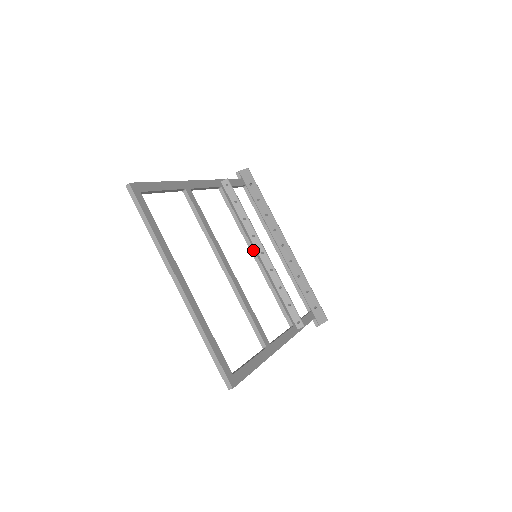
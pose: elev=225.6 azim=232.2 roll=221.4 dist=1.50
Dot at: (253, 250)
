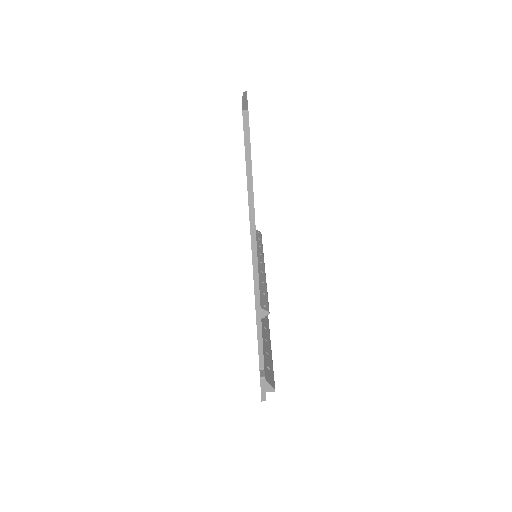
Dot at: occluded
